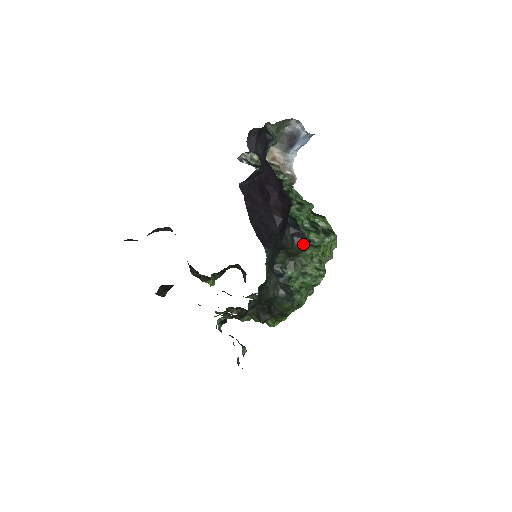
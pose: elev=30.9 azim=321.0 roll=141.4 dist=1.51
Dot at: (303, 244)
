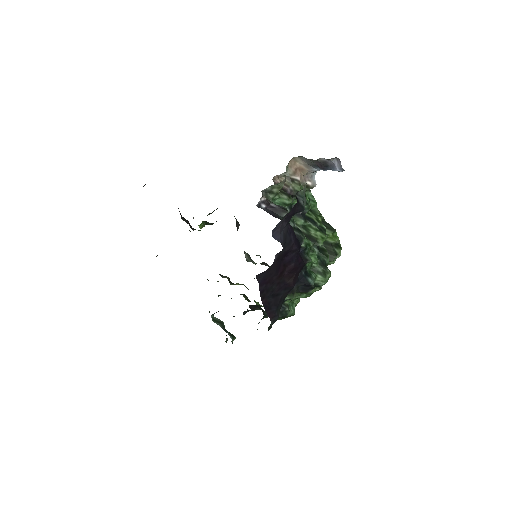
Dot at: (308, 291)
